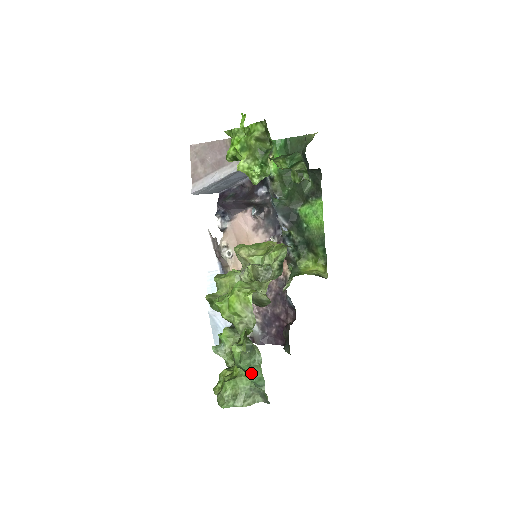
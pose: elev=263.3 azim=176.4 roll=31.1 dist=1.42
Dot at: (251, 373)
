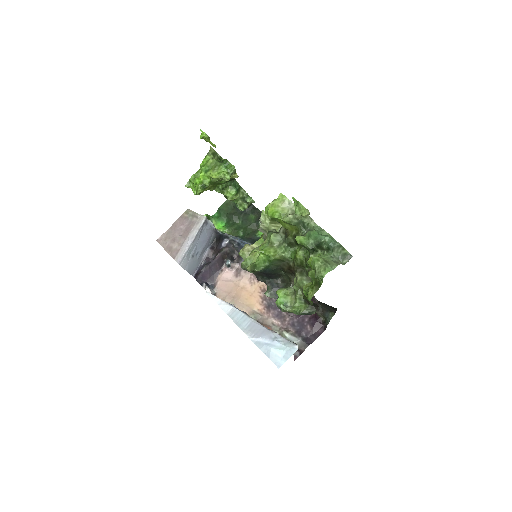
Dot at: (322, 236)
